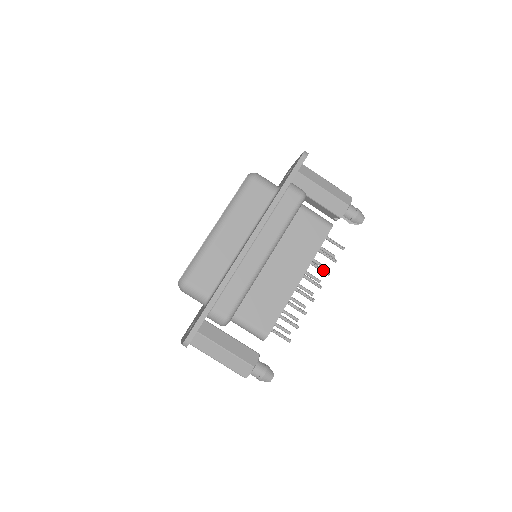
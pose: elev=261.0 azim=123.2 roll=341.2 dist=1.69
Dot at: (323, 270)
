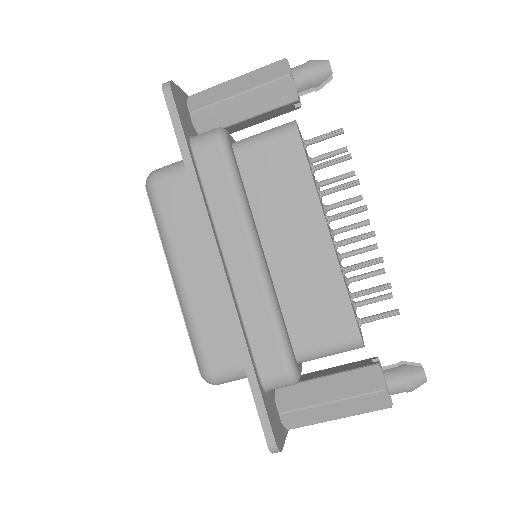
Dot at: (345, 186)
